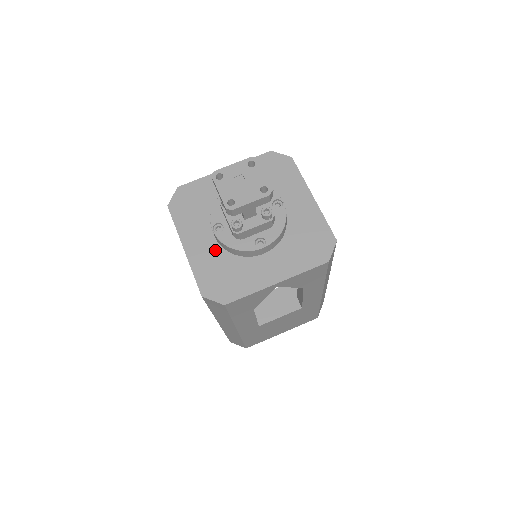
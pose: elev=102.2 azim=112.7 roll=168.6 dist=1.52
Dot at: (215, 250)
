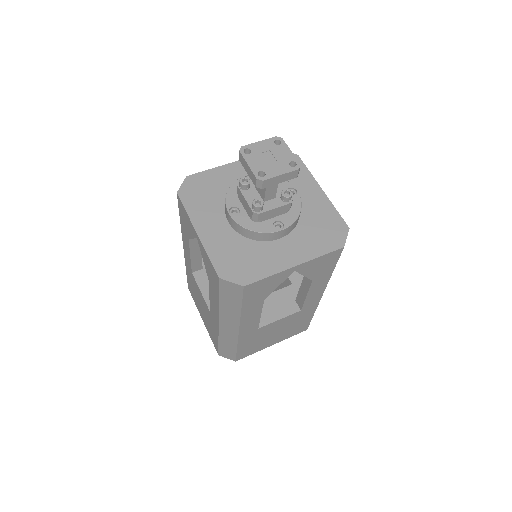
Dot at: (230, 234)
